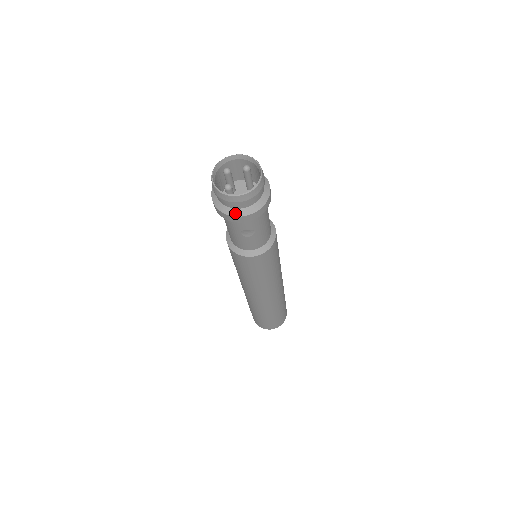
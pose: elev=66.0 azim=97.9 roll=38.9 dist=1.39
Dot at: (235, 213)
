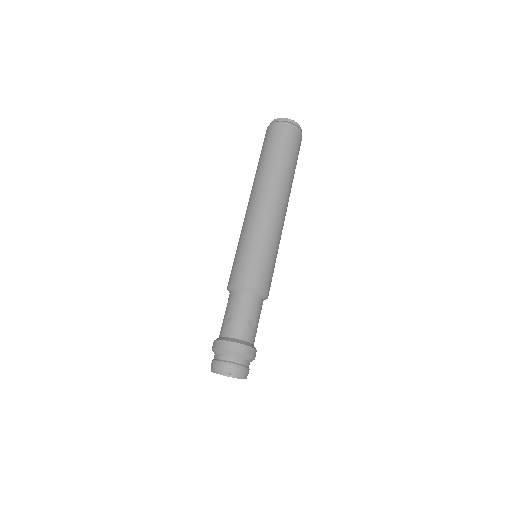
Dot at: occluded
